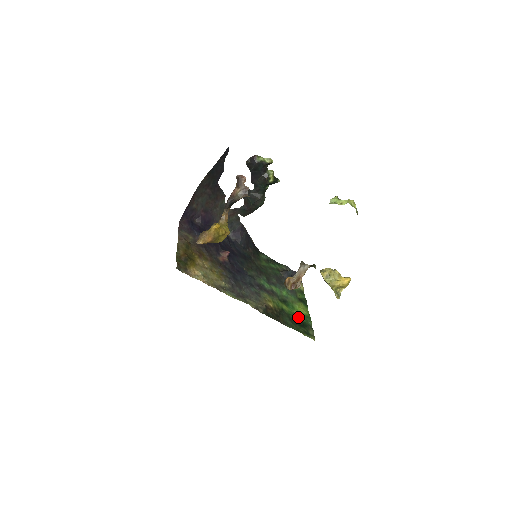
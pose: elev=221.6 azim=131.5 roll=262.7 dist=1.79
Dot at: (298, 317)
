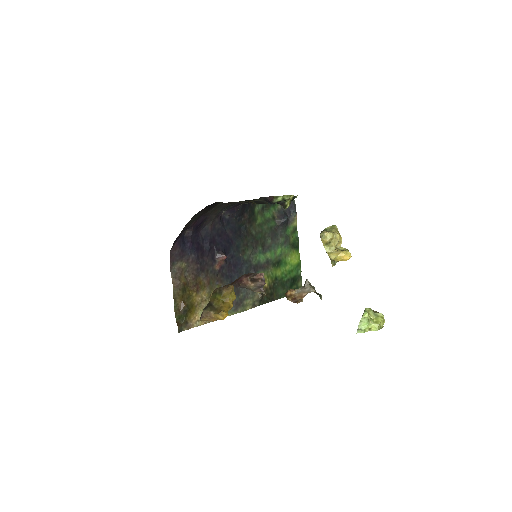
Dot at: (290, 275)
